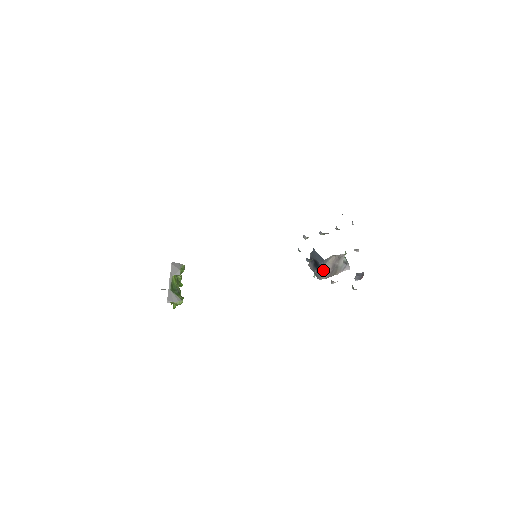
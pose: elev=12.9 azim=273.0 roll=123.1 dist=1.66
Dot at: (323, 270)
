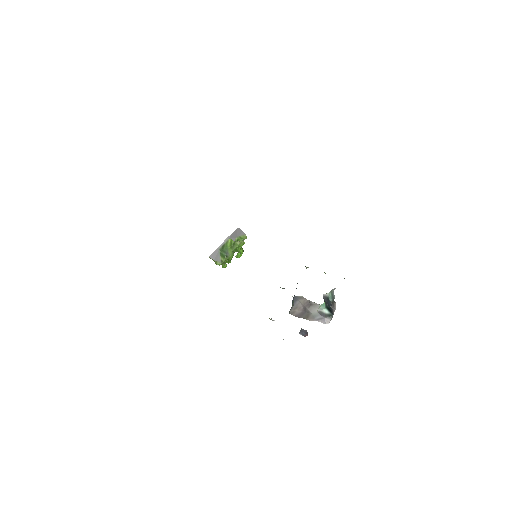
Dot at: (294, 306)
